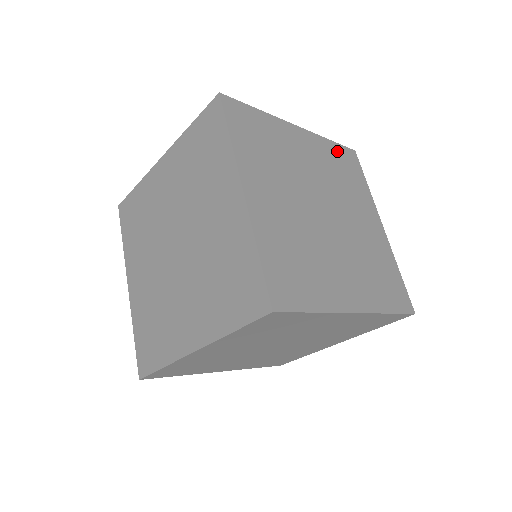
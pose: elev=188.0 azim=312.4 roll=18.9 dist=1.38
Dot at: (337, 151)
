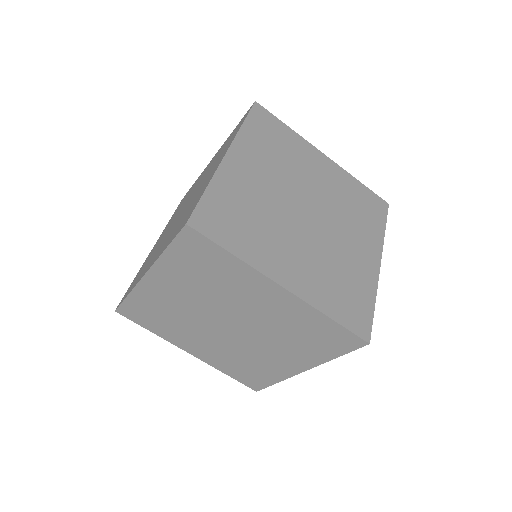
Dot at: (363, 192)
